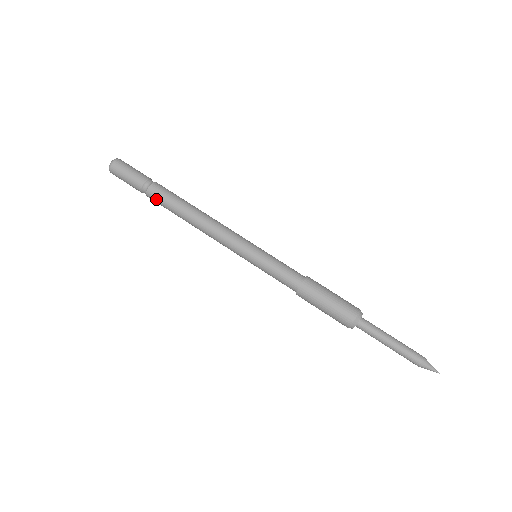
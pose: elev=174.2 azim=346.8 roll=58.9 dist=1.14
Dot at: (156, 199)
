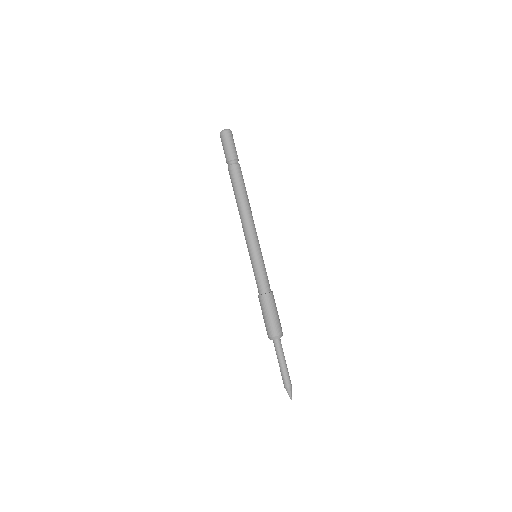
Dot at: (230, 175)
